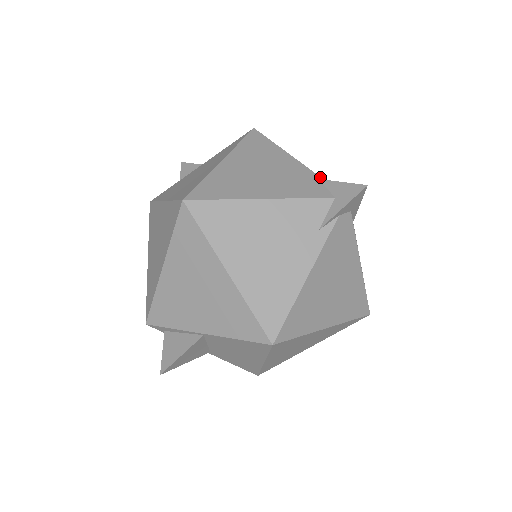
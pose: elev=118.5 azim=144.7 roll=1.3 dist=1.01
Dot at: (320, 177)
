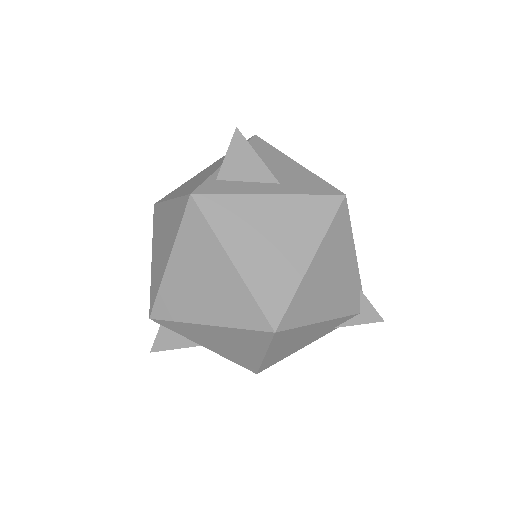
Dot at: (361, 286)
